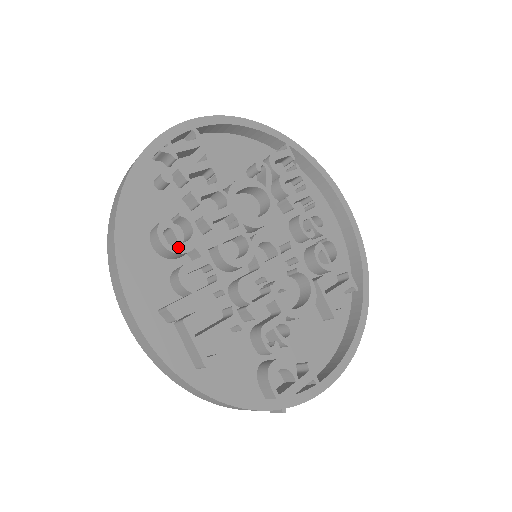
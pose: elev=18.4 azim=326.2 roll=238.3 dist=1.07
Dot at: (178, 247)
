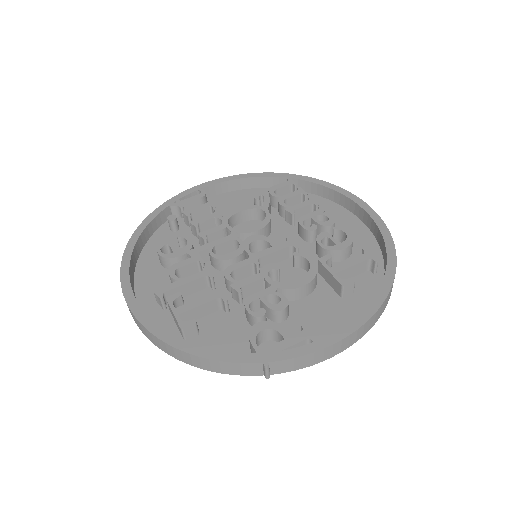
Dot at: (172, 254)
